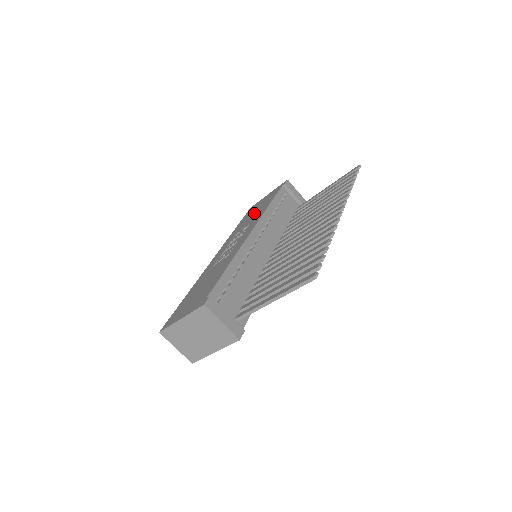
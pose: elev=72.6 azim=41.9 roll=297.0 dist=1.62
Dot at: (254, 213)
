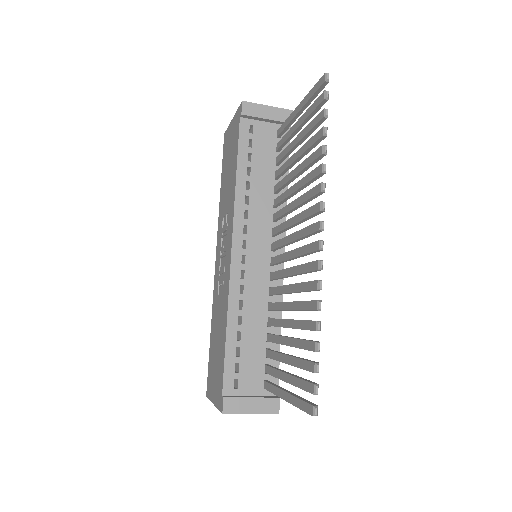
Dot at: (228, 174)
